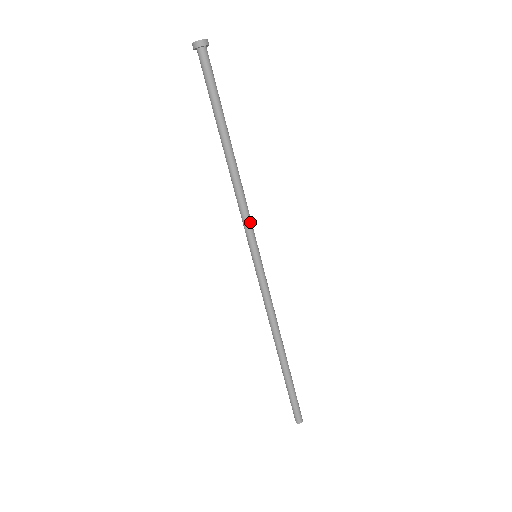
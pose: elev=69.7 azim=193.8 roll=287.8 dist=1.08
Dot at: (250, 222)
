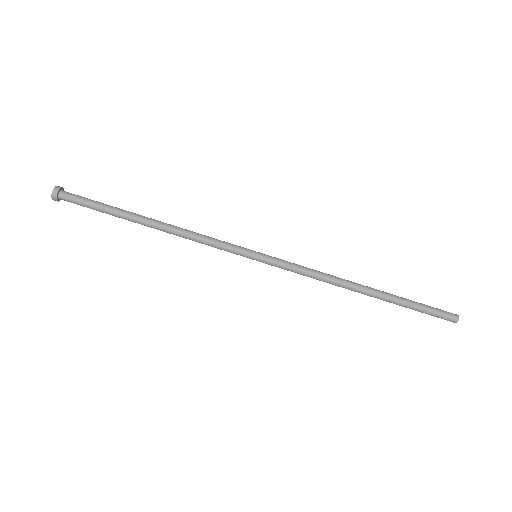
Dot at: (220, 246)
